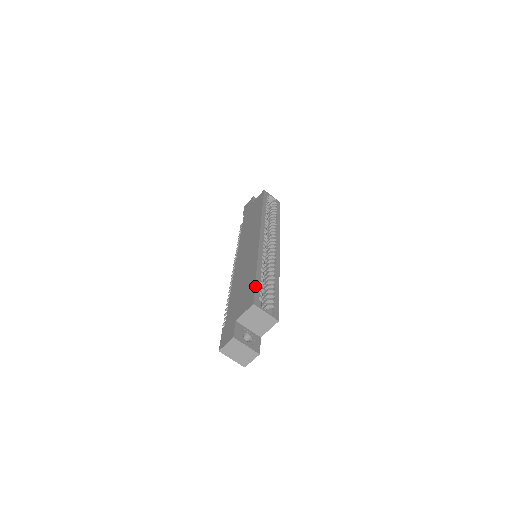
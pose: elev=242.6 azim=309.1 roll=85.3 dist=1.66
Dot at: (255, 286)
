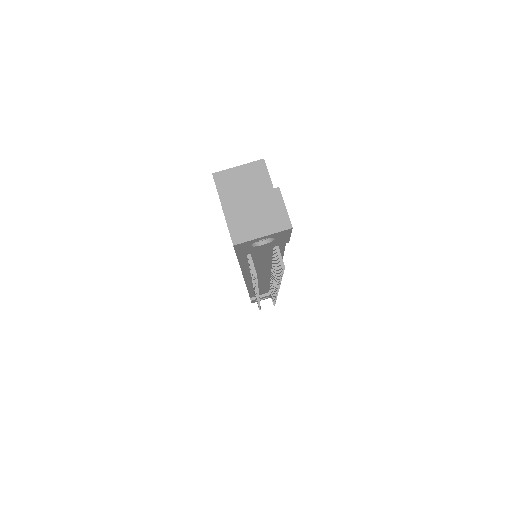
Dot at: occluded
